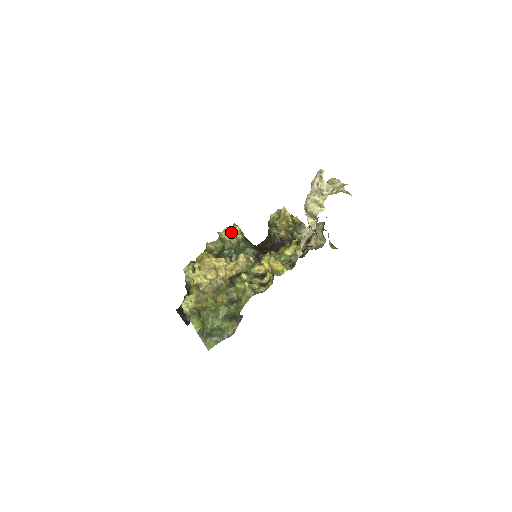
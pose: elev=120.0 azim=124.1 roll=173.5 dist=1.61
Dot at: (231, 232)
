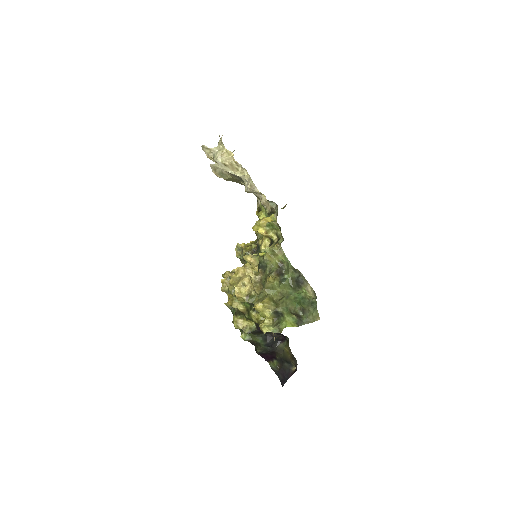
Dot at: (227, 278)
